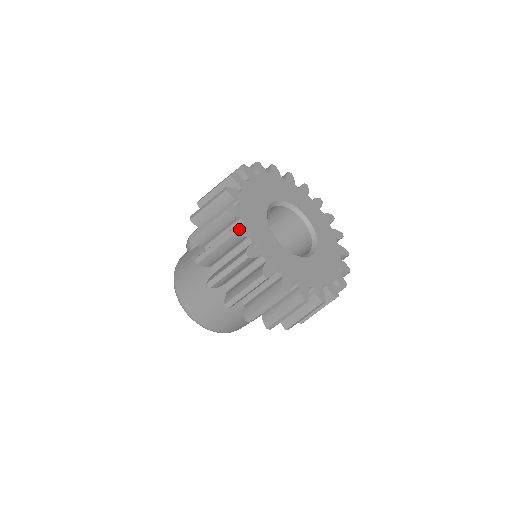
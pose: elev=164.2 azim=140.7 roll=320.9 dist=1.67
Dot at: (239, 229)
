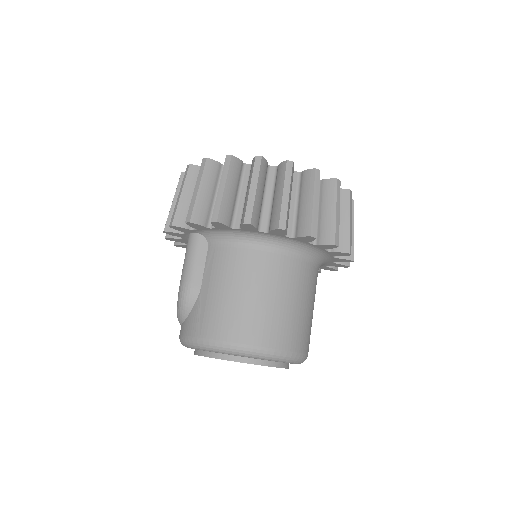
Dot at: occluded
